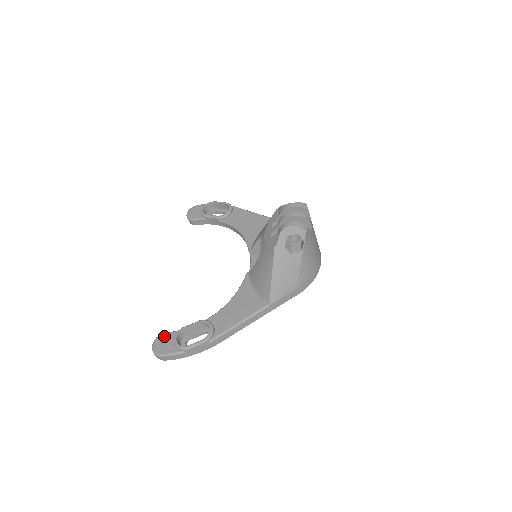
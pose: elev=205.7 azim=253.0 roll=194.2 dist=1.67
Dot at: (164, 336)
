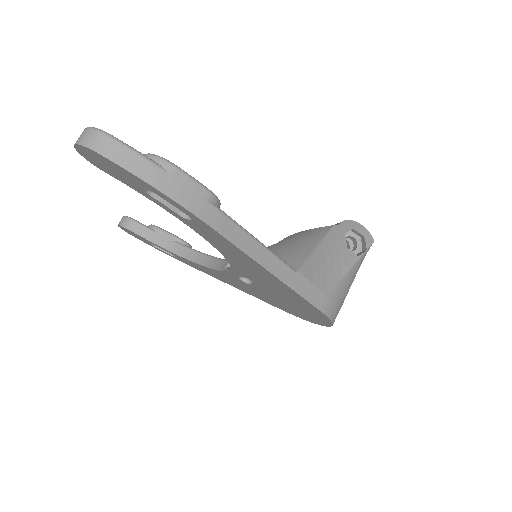
Dot at: occluded
